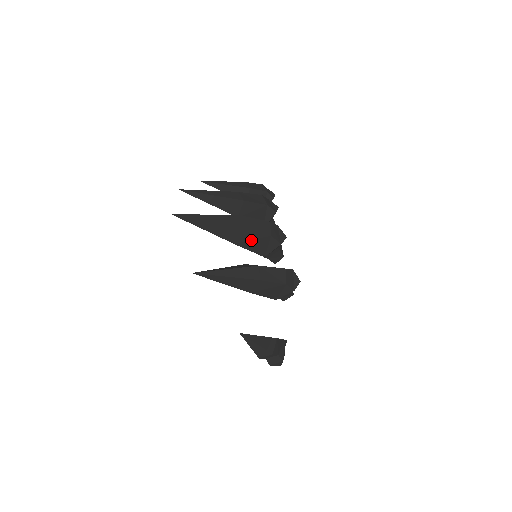
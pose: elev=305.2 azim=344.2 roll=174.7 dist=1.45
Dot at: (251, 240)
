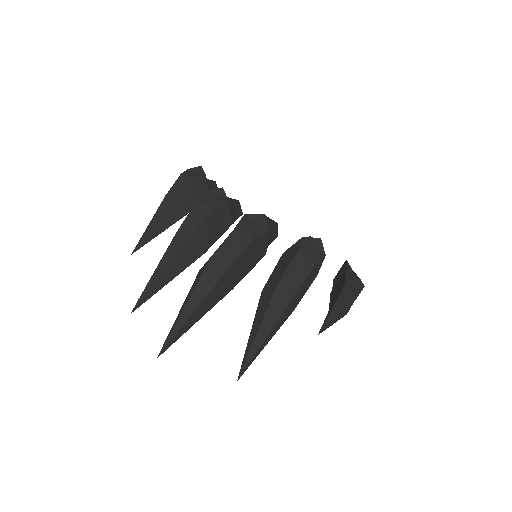
Dot at: (242, 266)
